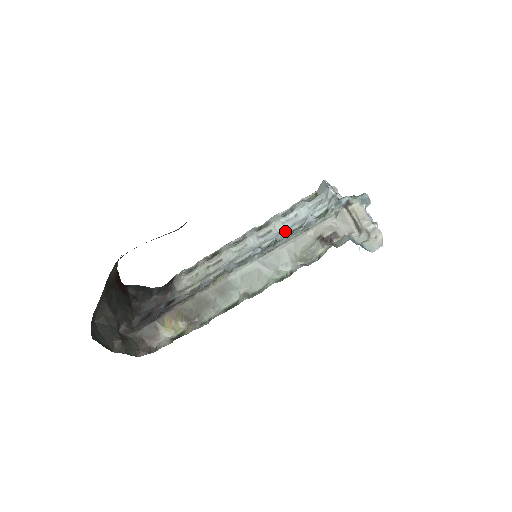
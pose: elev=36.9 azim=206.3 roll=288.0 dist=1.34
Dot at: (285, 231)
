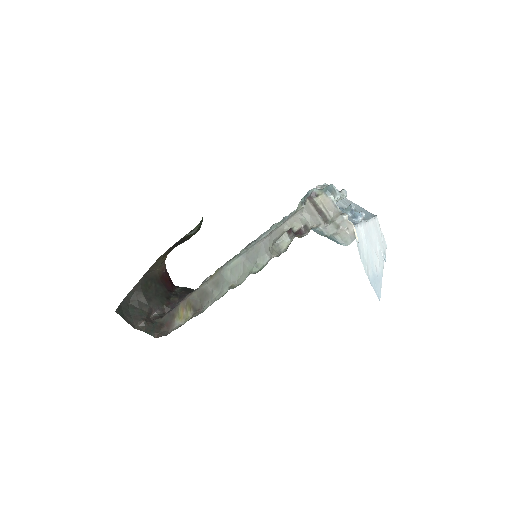
Dot at: occluded
